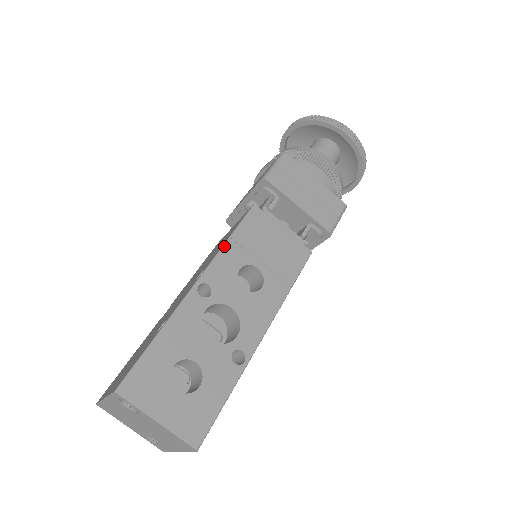
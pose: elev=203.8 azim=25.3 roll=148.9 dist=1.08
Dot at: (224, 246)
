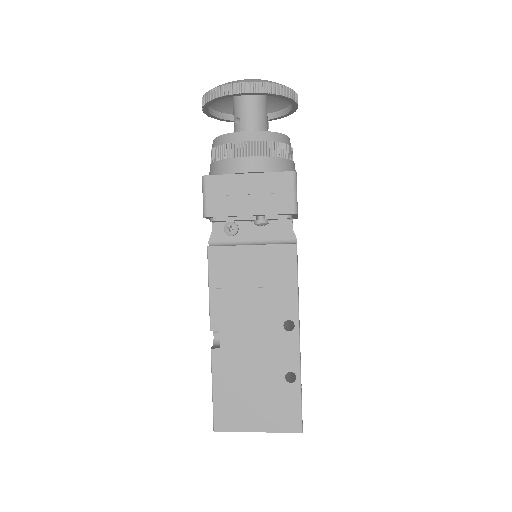
Dot at: occluded
